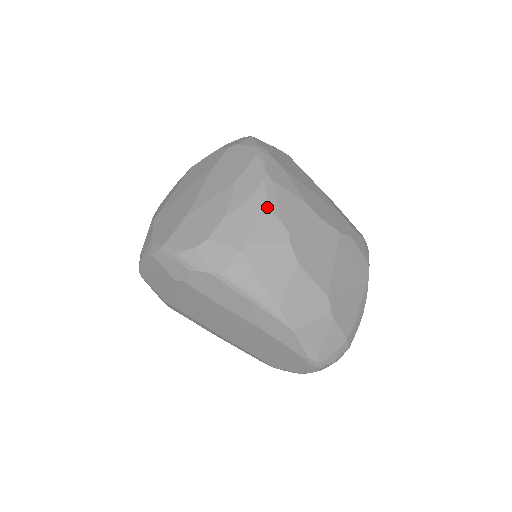
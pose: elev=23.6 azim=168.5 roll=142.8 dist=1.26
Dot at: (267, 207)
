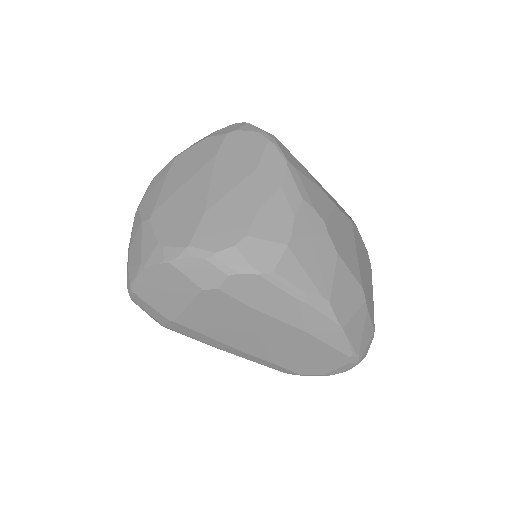
Dot at: (300, 196)
